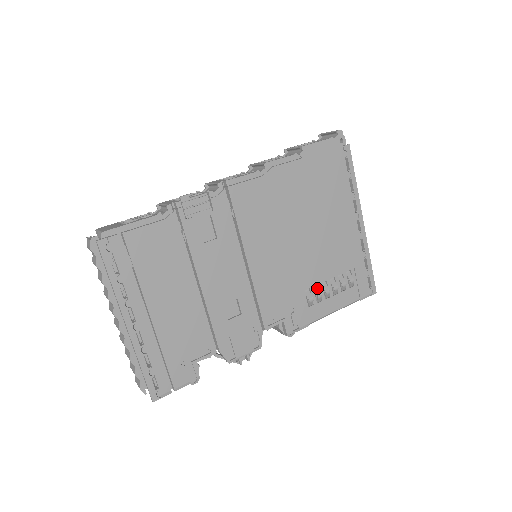
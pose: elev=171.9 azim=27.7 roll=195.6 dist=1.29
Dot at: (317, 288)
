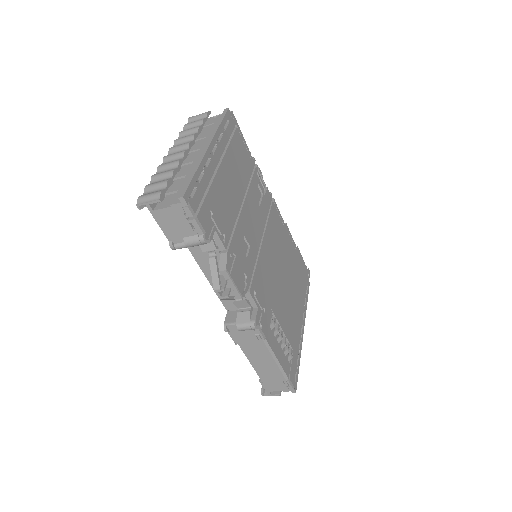
Dot at: (276, 325)
